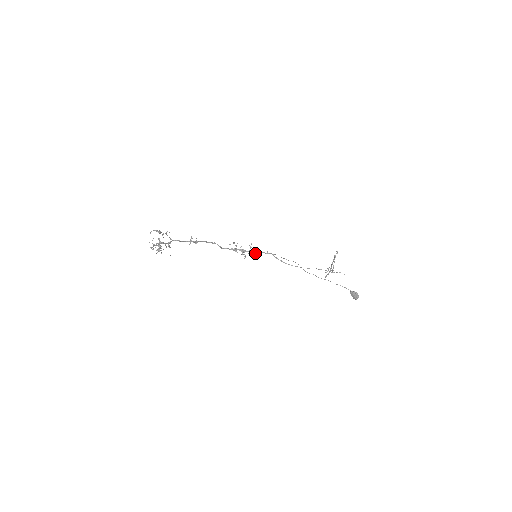
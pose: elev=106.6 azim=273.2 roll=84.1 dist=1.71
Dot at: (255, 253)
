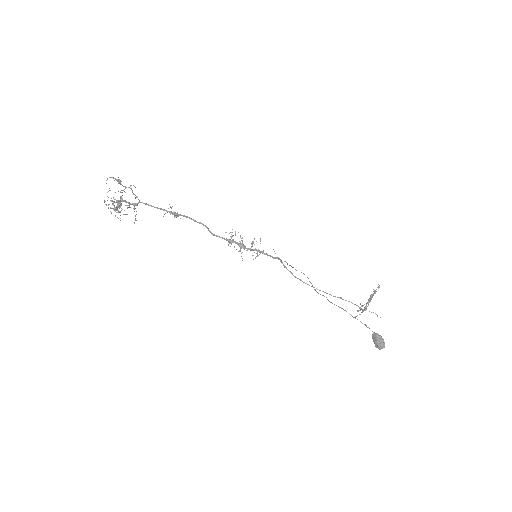
Dot at: (257, 253)
